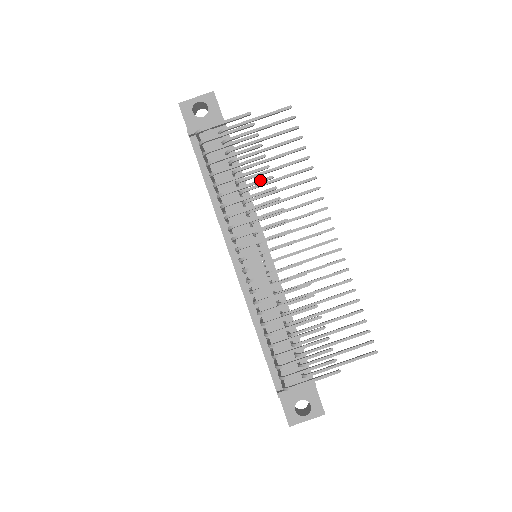
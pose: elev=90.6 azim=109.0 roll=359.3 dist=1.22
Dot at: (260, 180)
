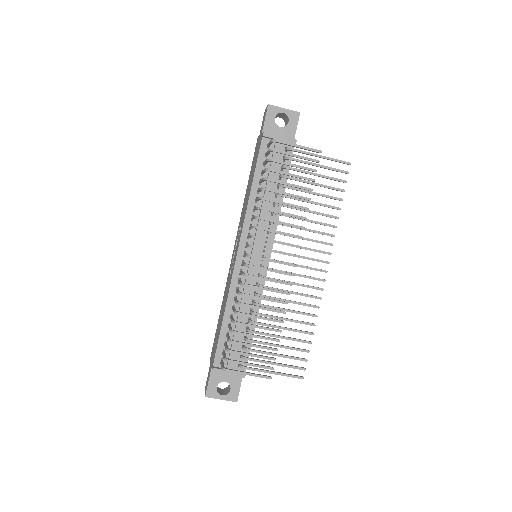
Dot at: (298, 206)
